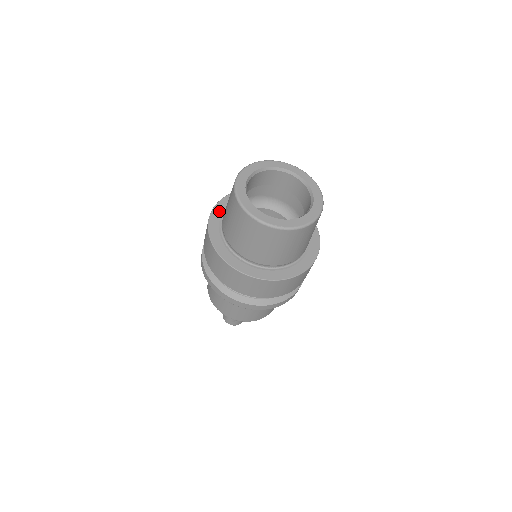
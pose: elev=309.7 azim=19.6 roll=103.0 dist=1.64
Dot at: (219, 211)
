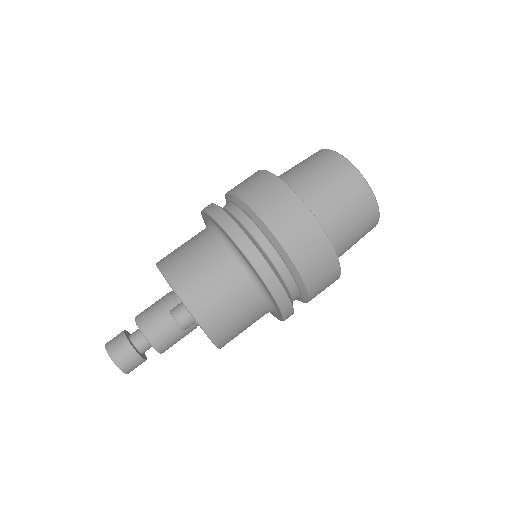
Dot at: occluded
